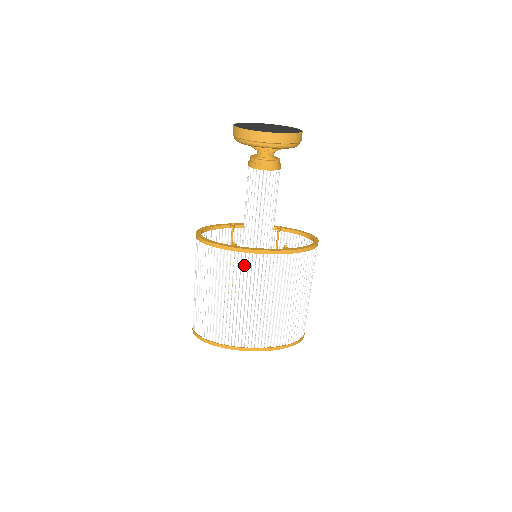
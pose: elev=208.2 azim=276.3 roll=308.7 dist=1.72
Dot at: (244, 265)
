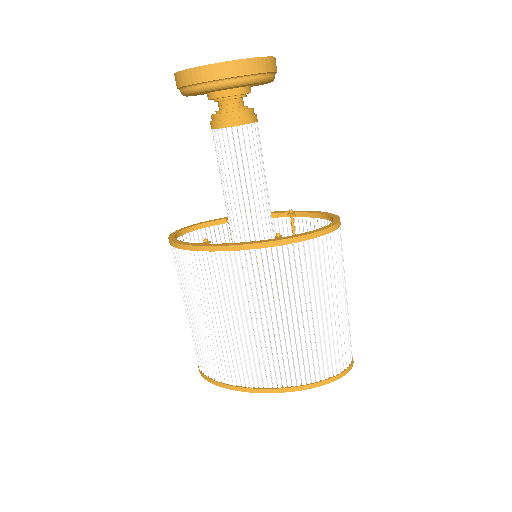
Dot at: (222, 270)
